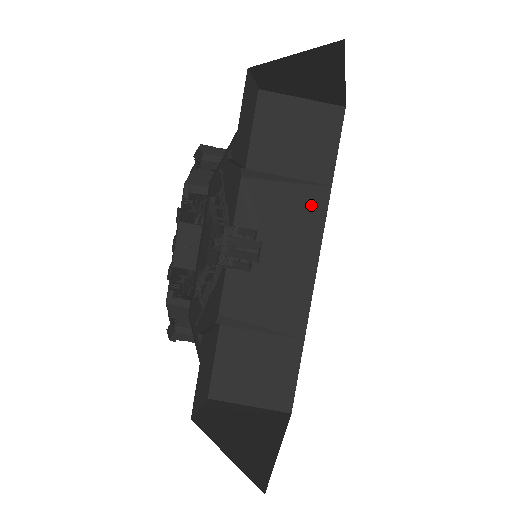
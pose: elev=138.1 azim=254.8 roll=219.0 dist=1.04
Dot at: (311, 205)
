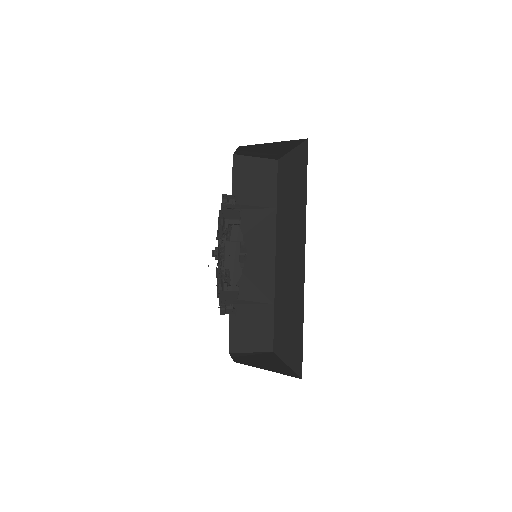
Dot at: (268, 221)
